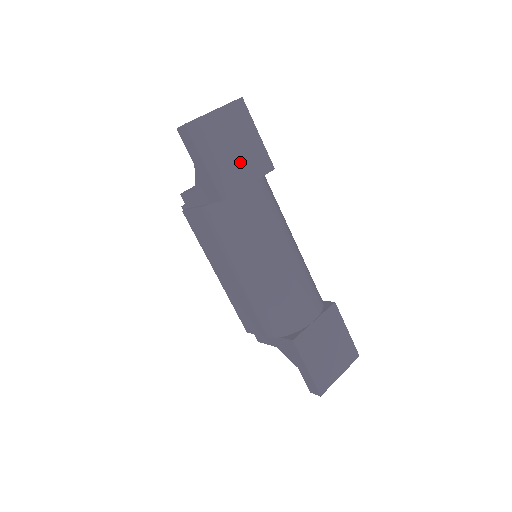
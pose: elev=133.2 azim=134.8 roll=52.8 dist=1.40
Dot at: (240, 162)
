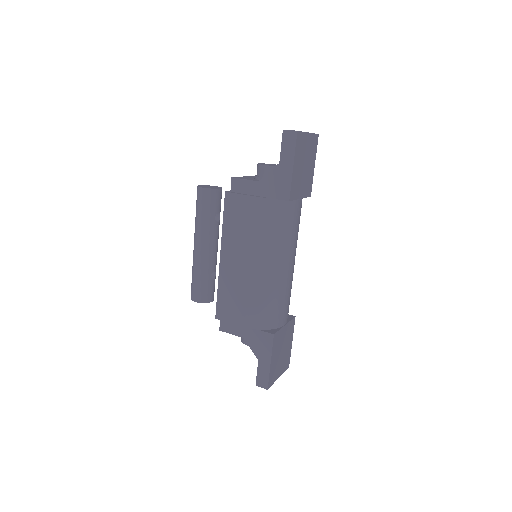
Dot at: (303, 179)
